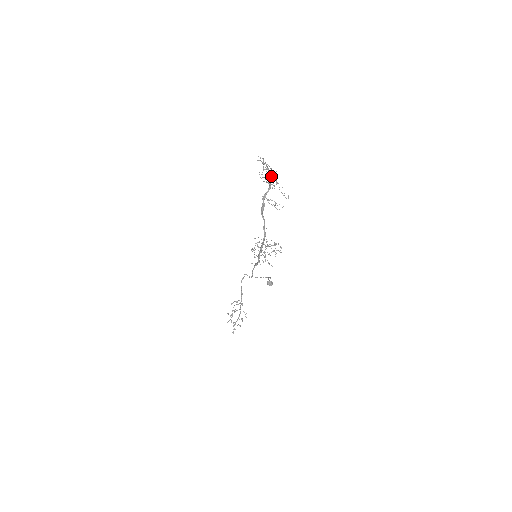
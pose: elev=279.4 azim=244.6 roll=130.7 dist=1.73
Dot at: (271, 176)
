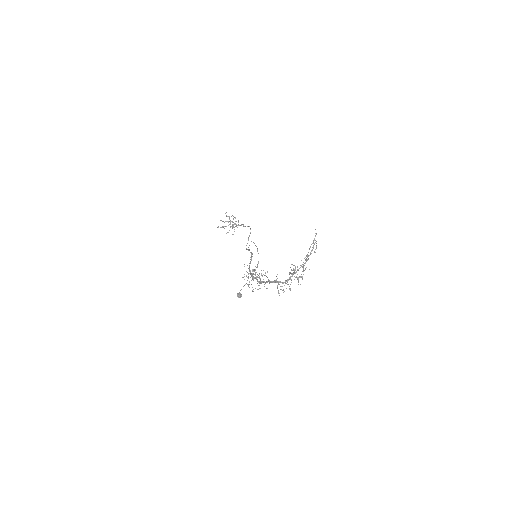
Dot at: (303, 267)
